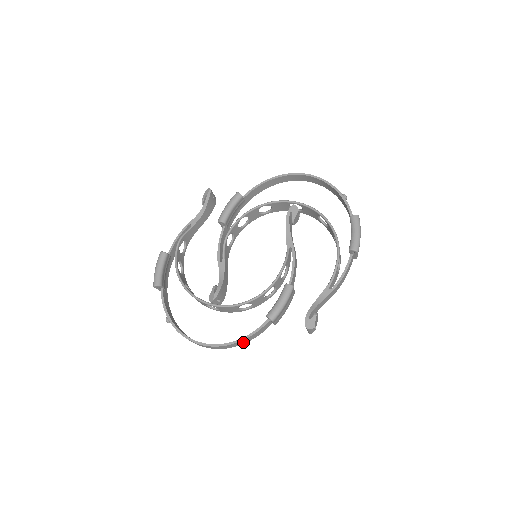
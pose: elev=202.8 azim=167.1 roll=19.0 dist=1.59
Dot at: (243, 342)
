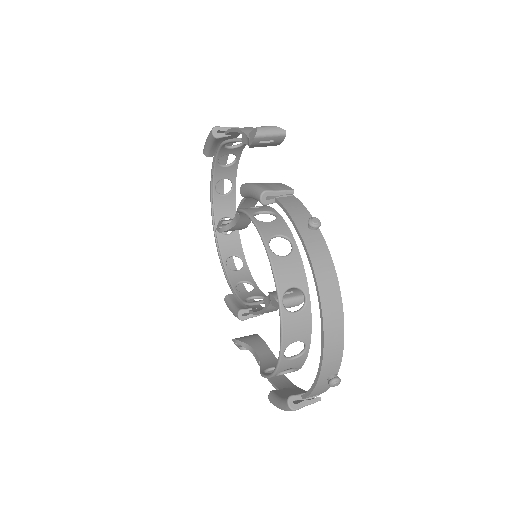
Dot at: occluded
